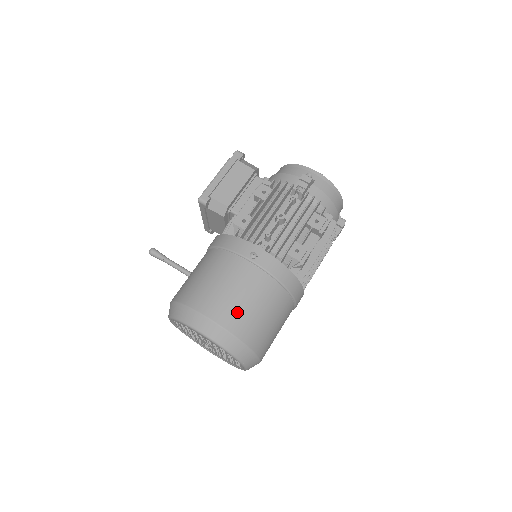
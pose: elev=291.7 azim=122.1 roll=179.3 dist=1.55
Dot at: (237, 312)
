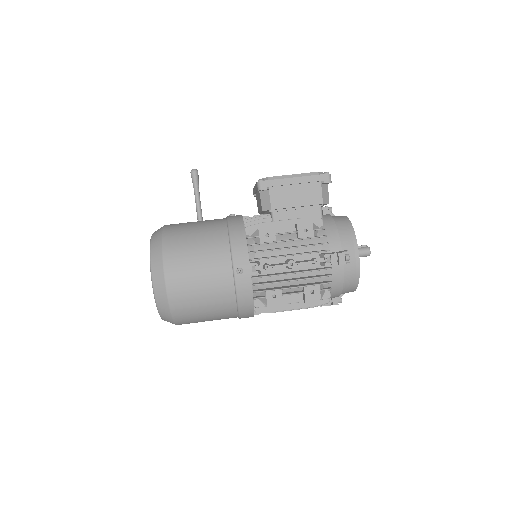
Dot at: (187, 294)
